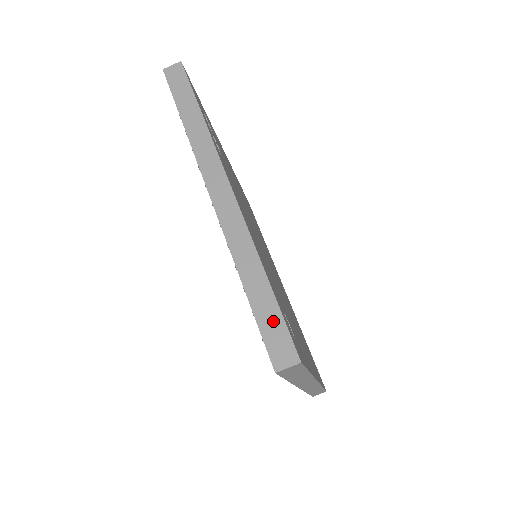
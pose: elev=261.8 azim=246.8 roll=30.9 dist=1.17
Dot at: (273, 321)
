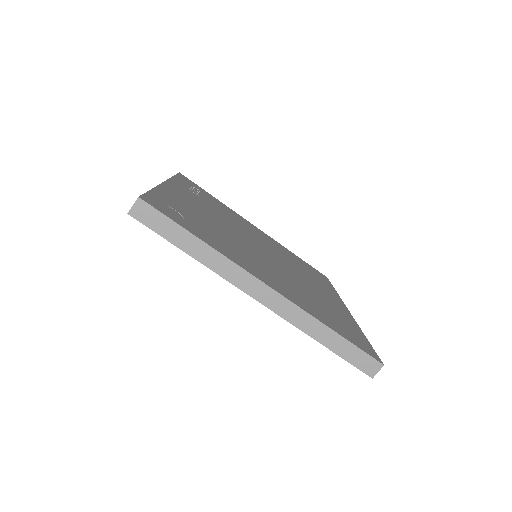
Dot at: occluded
